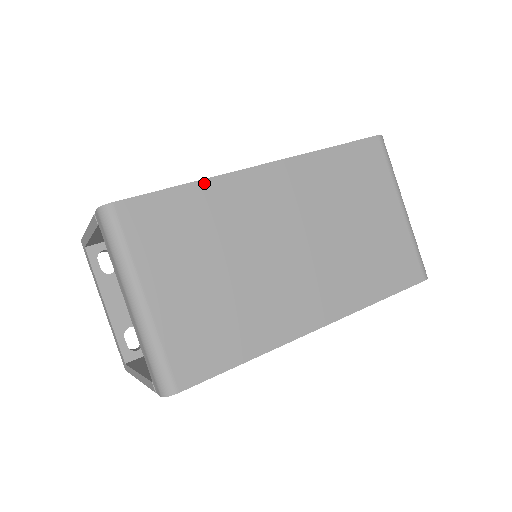
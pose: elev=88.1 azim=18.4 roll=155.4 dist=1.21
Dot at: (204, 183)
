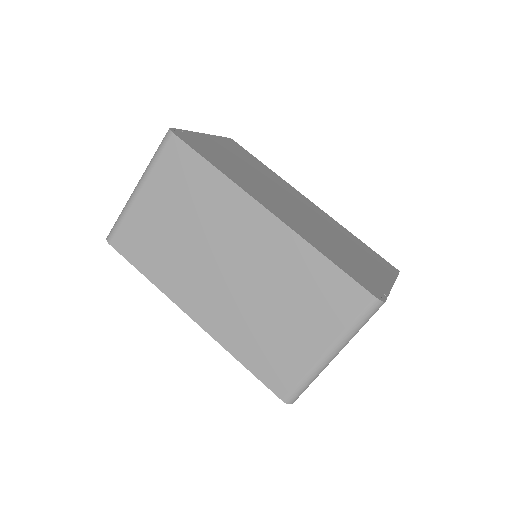
Dot at: (224, 178)
